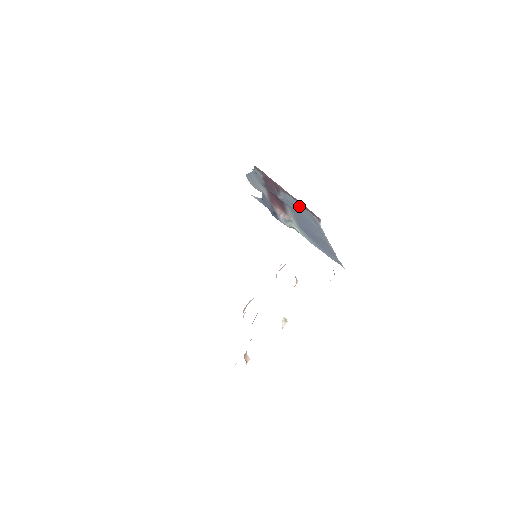
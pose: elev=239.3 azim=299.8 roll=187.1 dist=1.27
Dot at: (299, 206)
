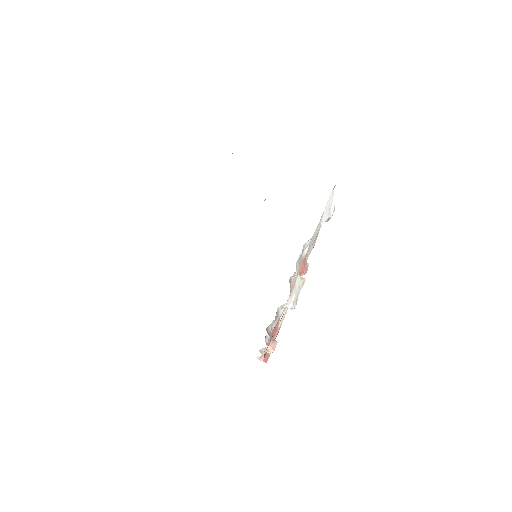
Dot at: occluded
